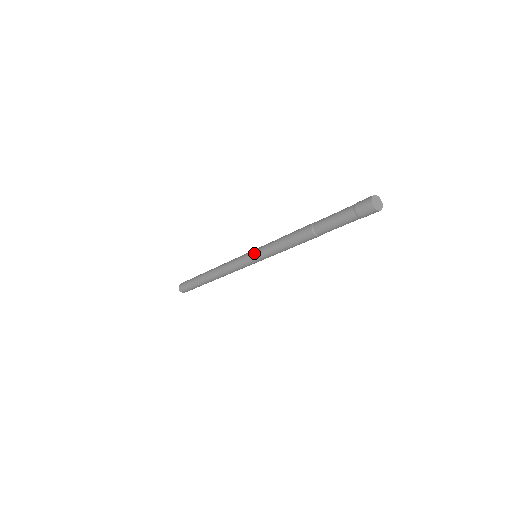
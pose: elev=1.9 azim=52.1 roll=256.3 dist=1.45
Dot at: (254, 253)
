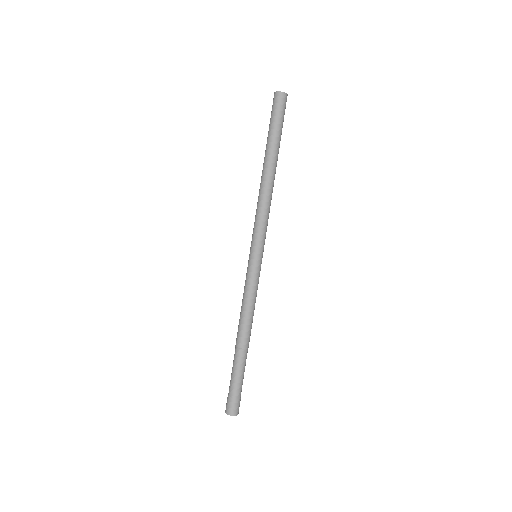
Dot at: (248, 261)
